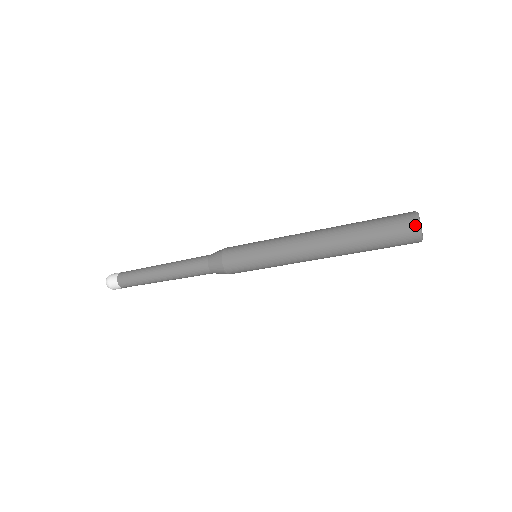
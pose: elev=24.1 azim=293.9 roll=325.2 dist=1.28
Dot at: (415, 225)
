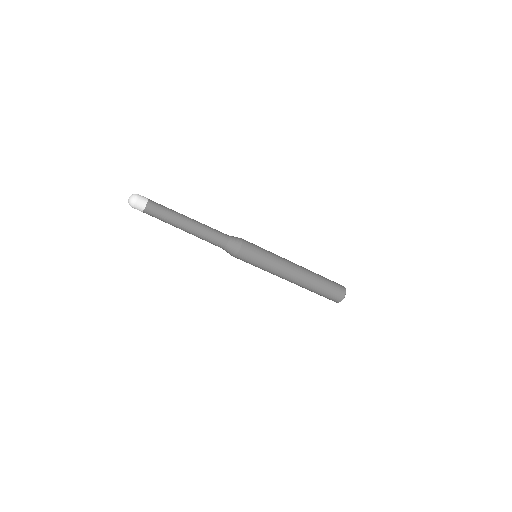
Dot at: (344, 295)
